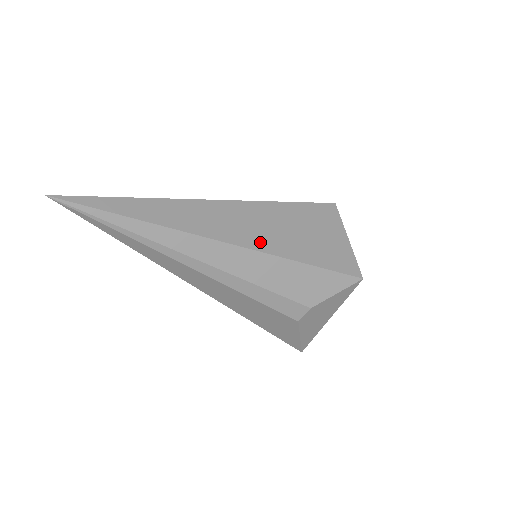
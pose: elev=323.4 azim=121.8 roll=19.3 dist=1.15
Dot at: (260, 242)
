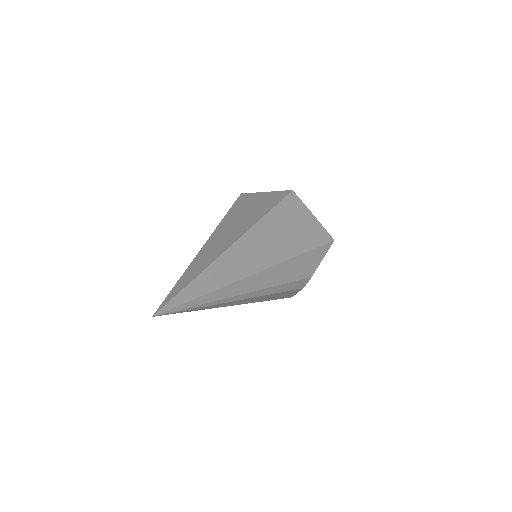
Dot at: (276, 255)
